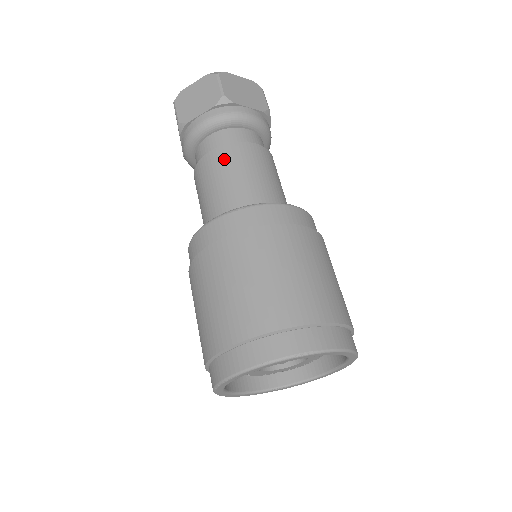
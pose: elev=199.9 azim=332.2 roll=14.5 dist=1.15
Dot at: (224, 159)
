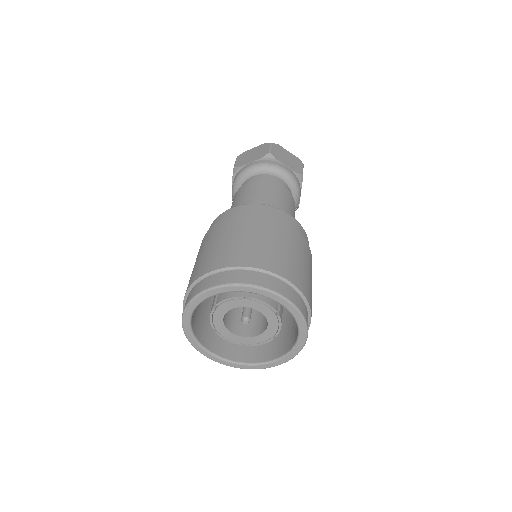
Dot at: (255, 186)
